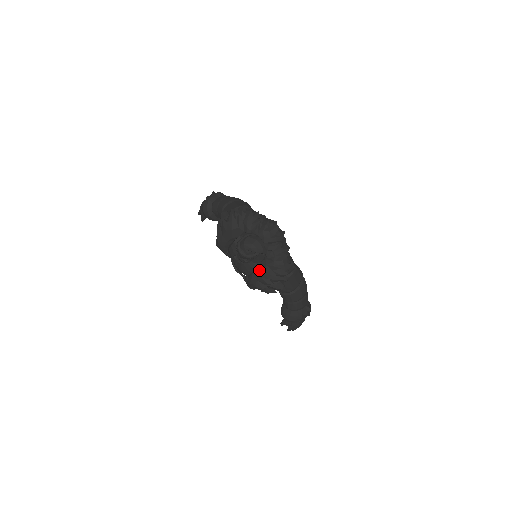
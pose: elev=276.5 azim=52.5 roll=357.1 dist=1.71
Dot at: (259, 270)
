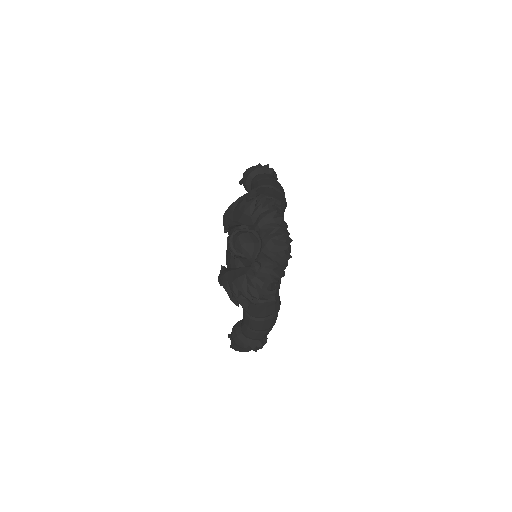
Dot at: (236, 272)
